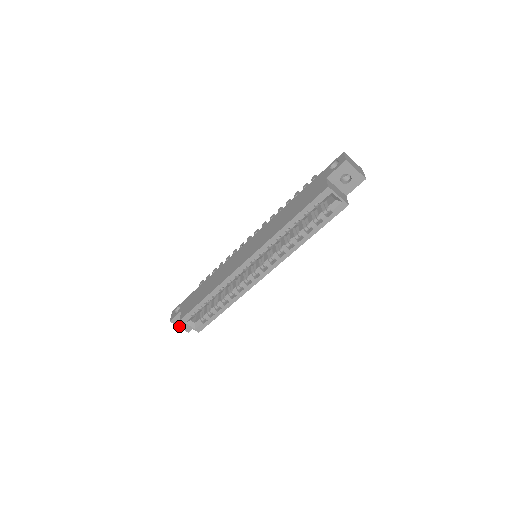
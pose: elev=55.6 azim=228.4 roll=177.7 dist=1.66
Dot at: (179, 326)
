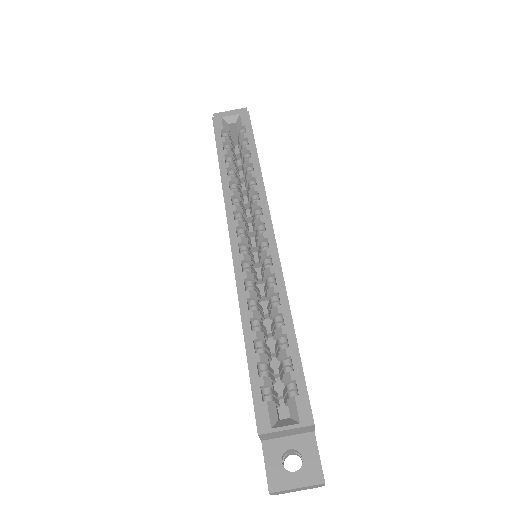
Dot at: (294, 486)
